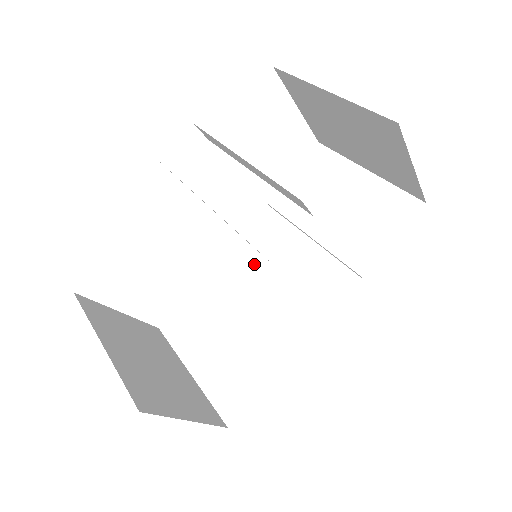
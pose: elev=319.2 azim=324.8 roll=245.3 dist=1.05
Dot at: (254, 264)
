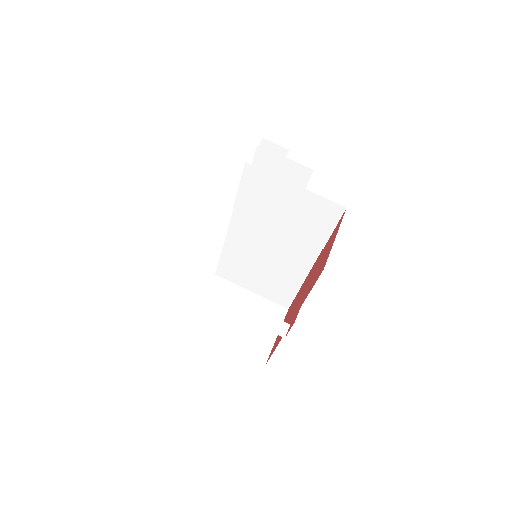
Dot at: (251, 241)
